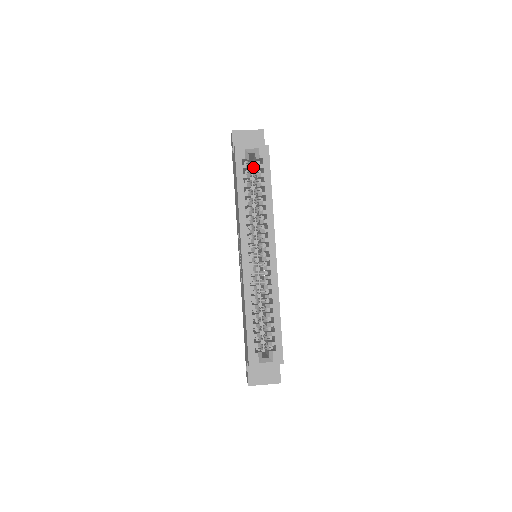
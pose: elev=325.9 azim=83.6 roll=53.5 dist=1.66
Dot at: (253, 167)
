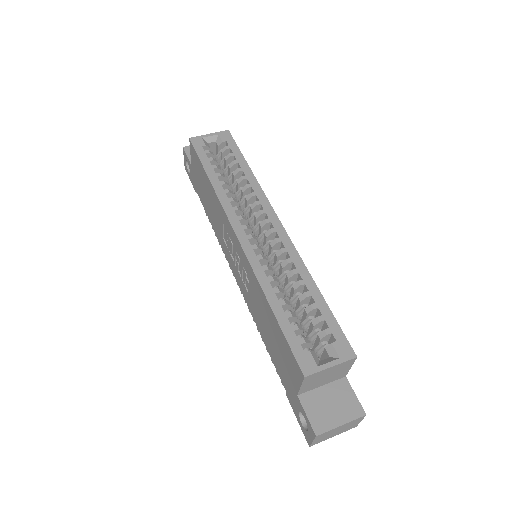
Dot at: (218, 163)
